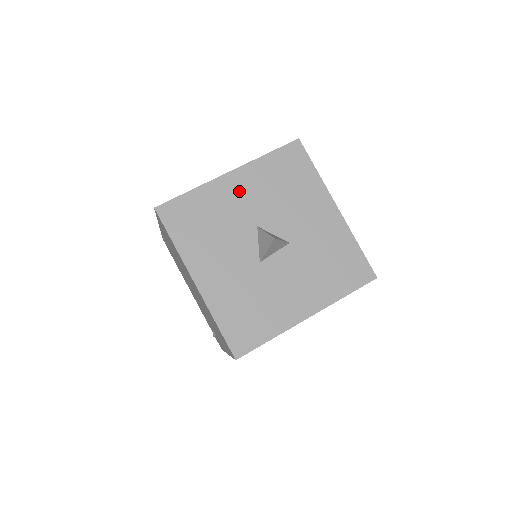
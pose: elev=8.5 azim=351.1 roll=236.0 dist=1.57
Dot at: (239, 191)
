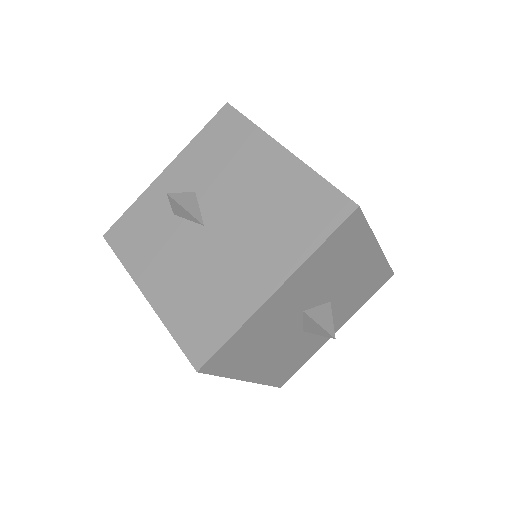
Dot at: (287, 299)
